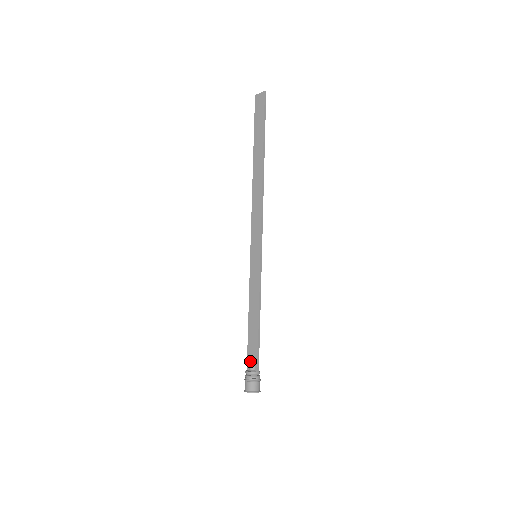
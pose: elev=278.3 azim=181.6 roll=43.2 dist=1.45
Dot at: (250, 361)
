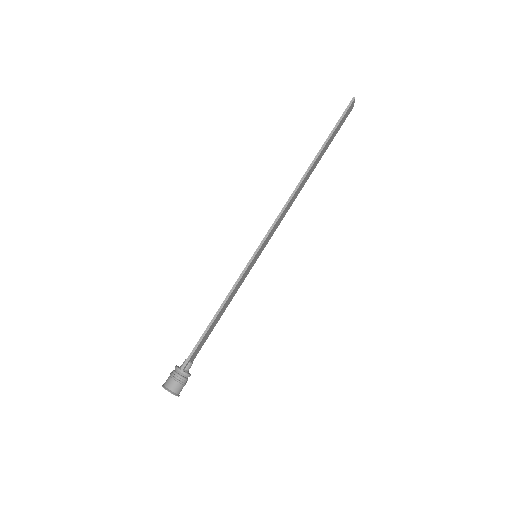
Dot at: occluded
